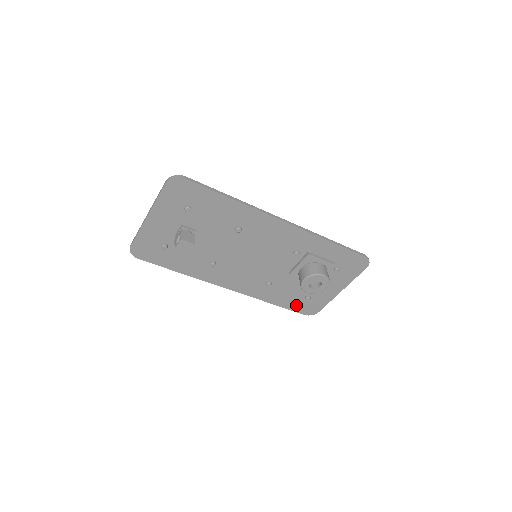
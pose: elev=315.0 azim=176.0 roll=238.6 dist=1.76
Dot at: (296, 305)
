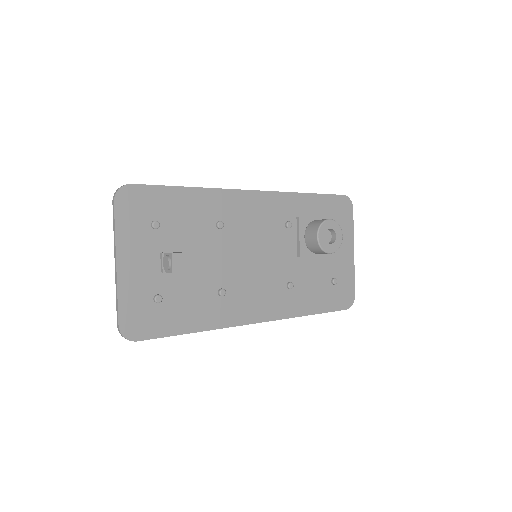
Dot at: (331, 301)
